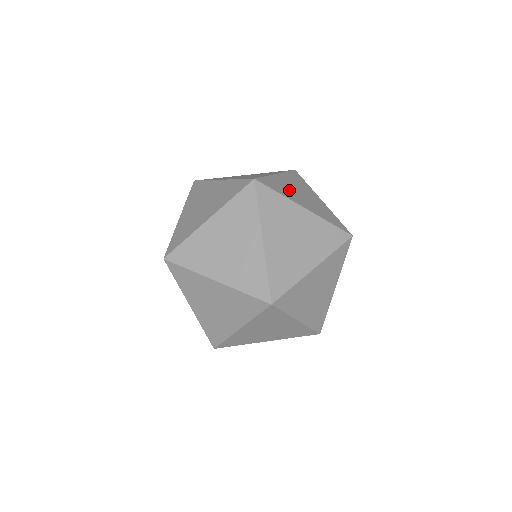
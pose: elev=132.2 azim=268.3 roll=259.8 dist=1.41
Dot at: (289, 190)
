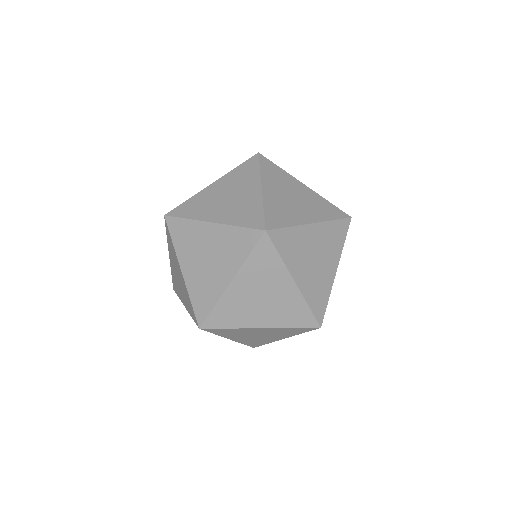
Dot at: (286, 207)
